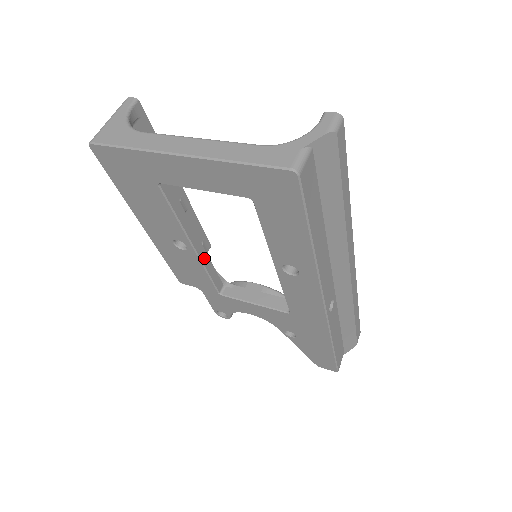
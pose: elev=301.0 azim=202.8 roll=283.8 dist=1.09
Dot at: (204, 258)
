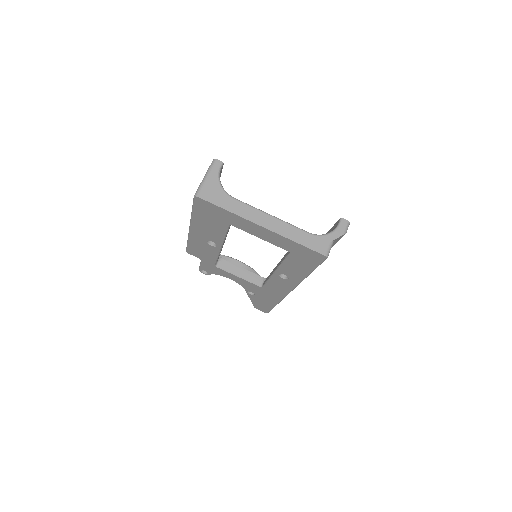
Dot at: occluded
